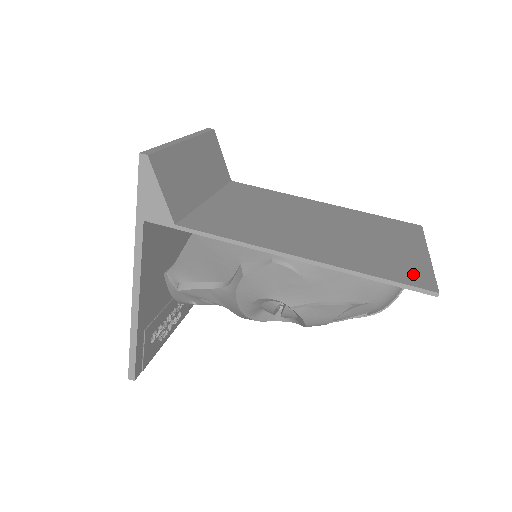
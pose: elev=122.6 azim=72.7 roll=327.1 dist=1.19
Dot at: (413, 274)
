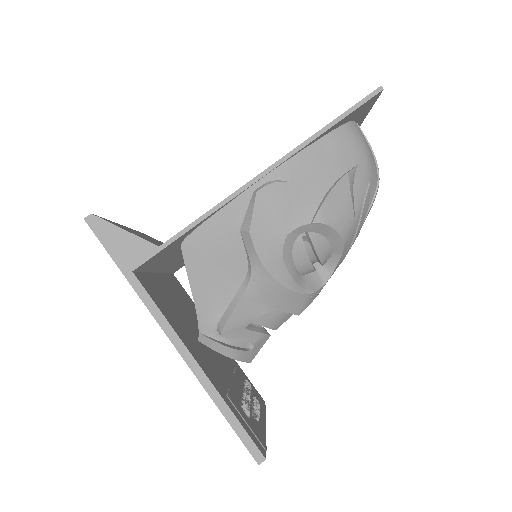
Dot at: occluded
